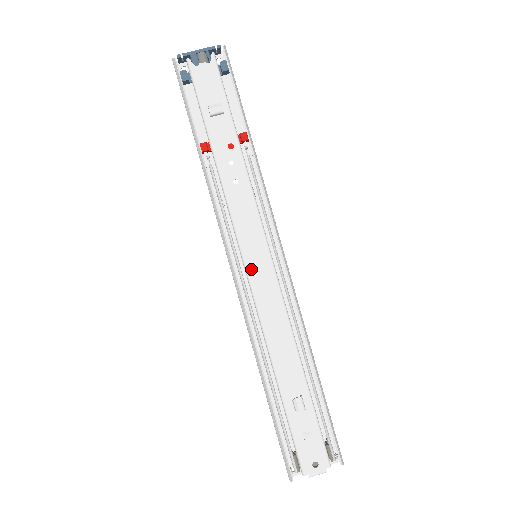
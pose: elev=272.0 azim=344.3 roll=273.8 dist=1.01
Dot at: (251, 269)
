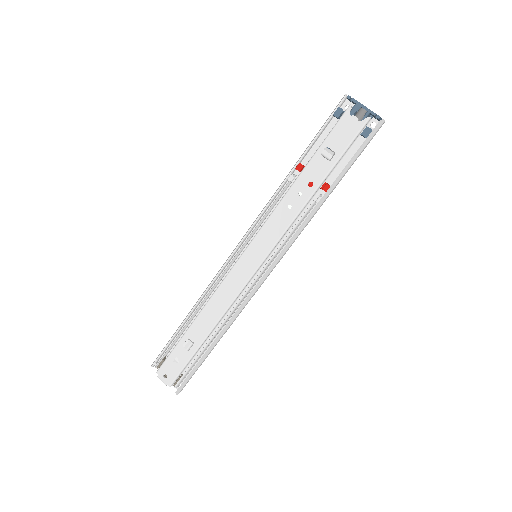
Dot at: (243, 259)
